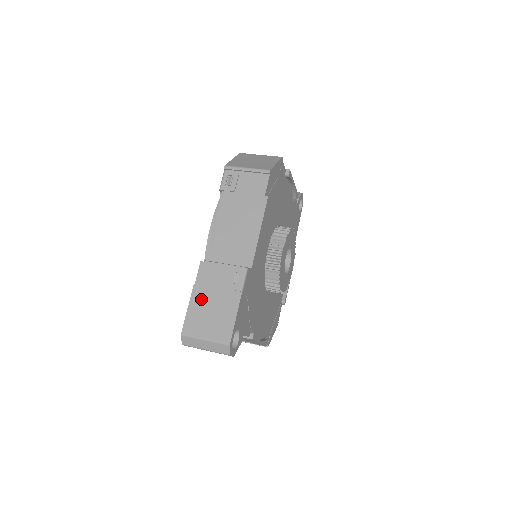
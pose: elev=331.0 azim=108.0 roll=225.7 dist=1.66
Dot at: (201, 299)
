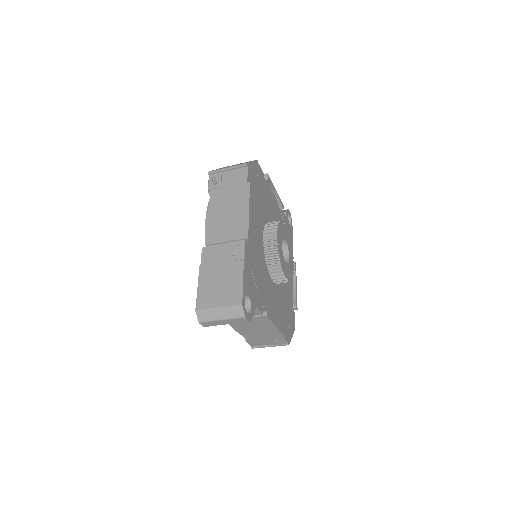
Dot at: (208, 276)
